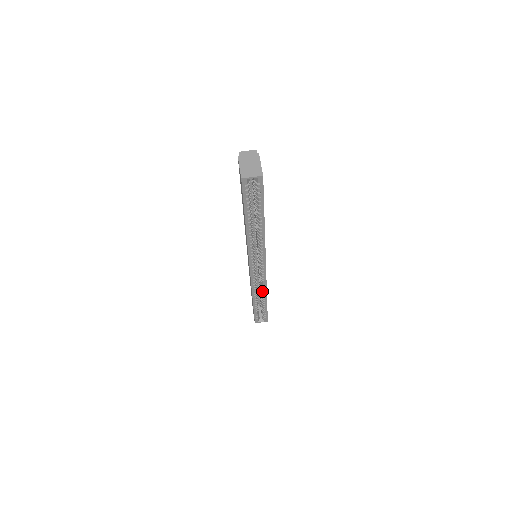
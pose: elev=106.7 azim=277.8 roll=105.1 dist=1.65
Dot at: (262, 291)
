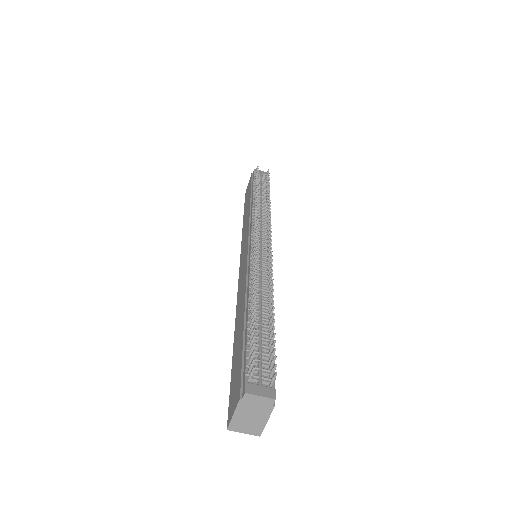
Dot at: occluded
